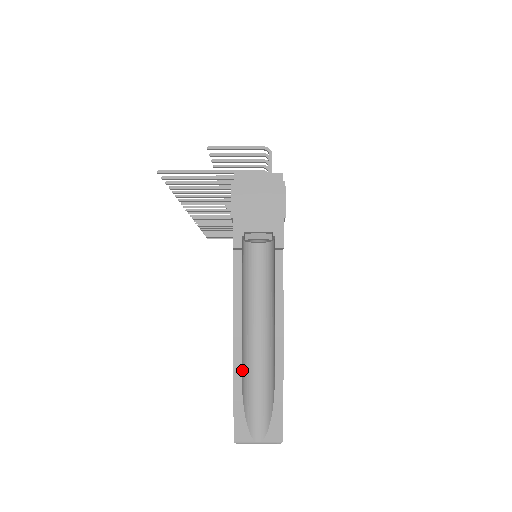
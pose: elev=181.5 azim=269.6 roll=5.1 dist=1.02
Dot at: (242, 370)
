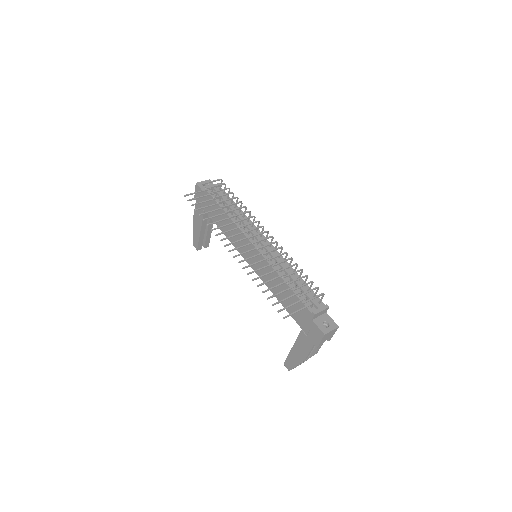
Dot at: occluded
